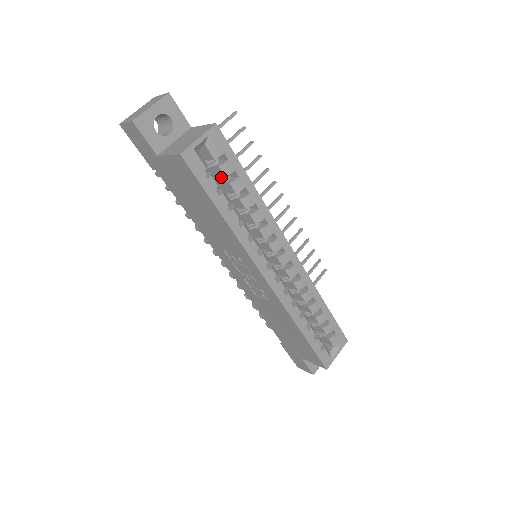
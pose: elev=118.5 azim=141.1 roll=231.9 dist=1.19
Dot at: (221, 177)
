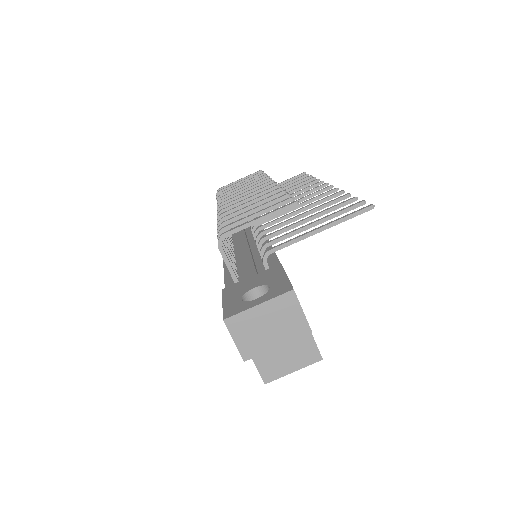
Dot at: occluded
